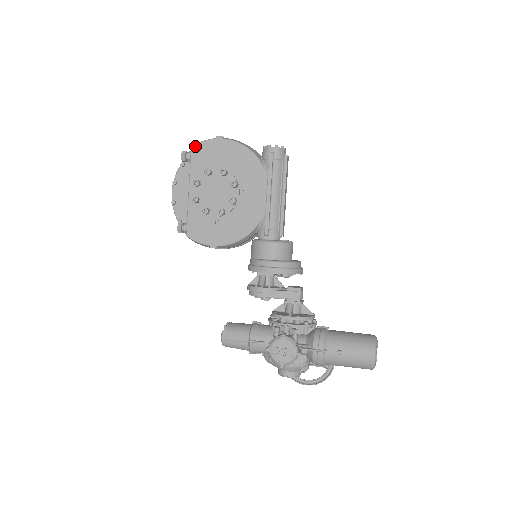
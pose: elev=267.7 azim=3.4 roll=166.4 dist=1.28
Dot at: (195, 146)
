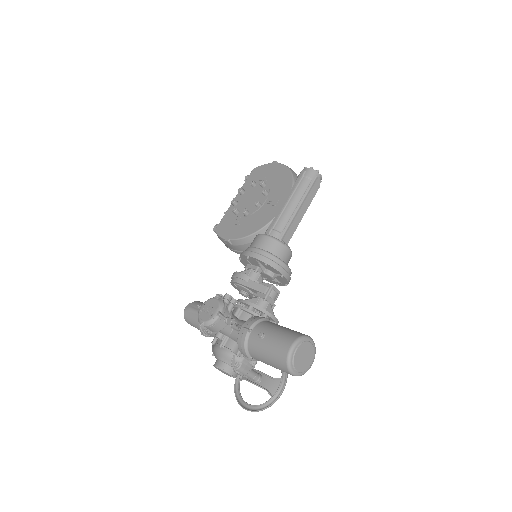
Dot at: (256, 168)
